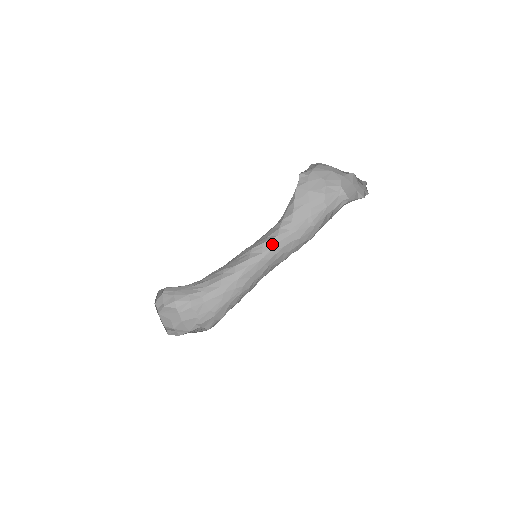
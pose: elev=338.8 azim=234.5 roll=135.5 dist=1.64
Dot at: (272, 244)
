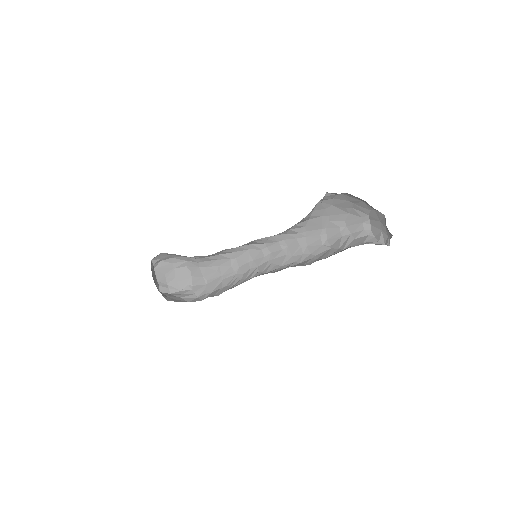
Dot at: (278, 239)
